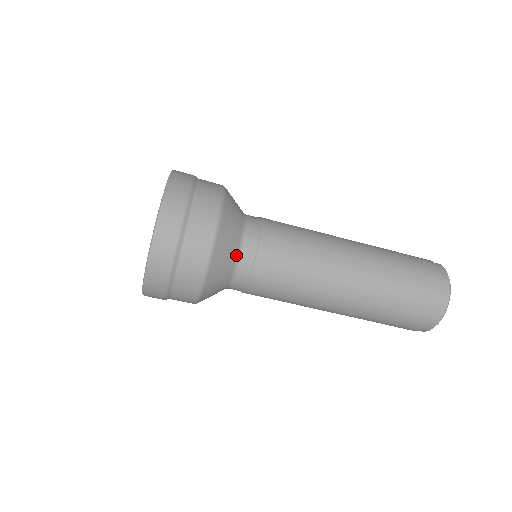
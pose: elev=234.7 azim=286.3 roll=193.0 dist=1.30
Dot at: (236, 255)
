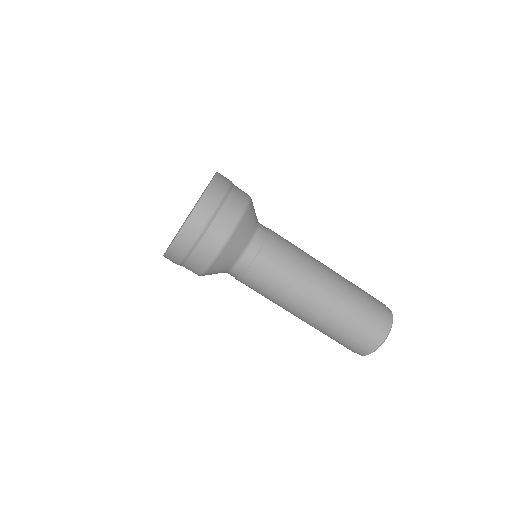
Dot at: (232, 264)
